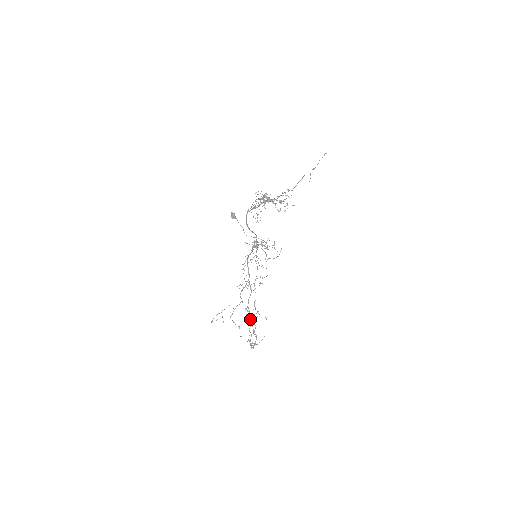
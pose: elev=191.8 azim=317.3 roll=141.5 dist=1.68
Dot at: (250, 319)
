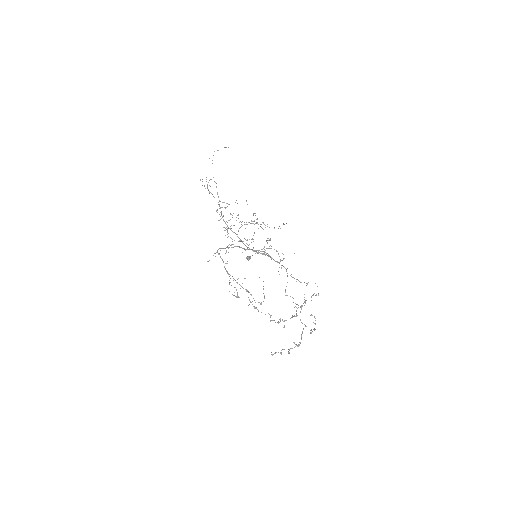
Dot at: (235, 280)
